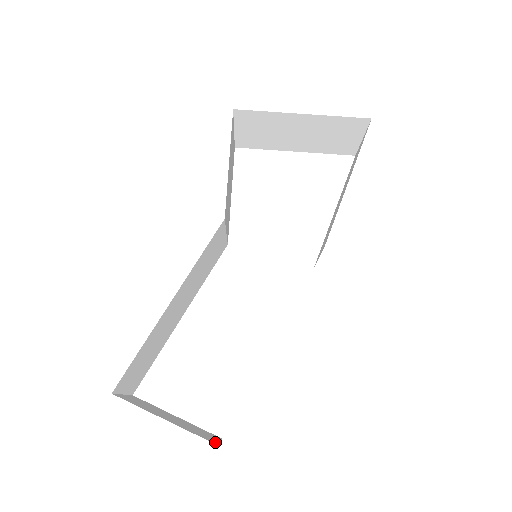
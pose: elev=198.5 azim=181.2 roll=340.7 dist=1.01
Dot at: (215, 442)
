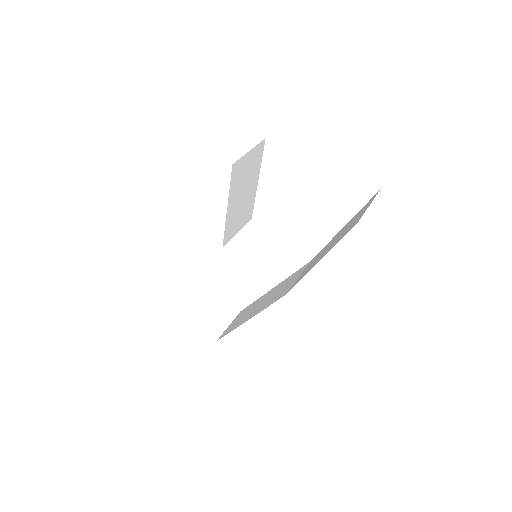
Dot at: (219, 334)
